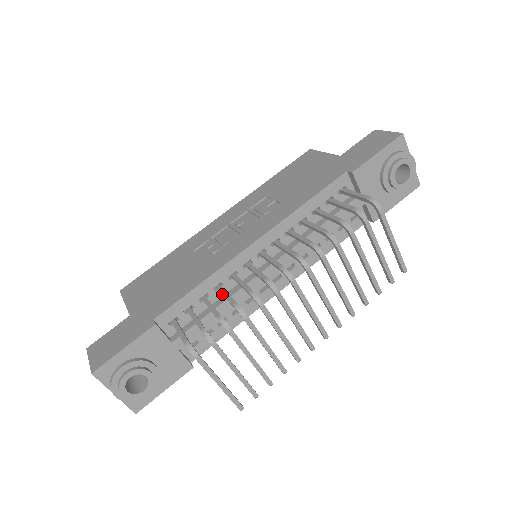
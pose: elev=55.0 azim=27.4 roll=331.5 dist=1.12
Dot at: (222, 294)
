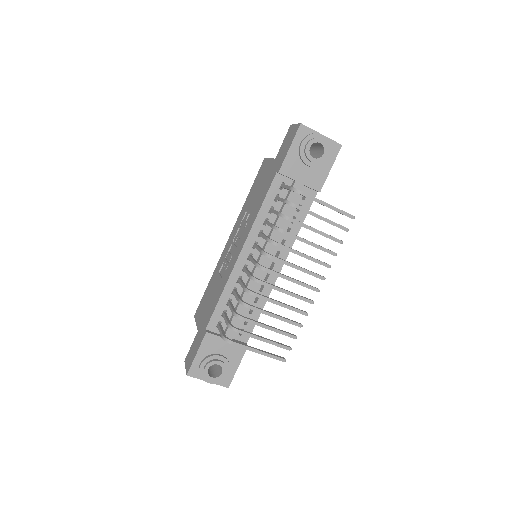
Dot at: occluded
